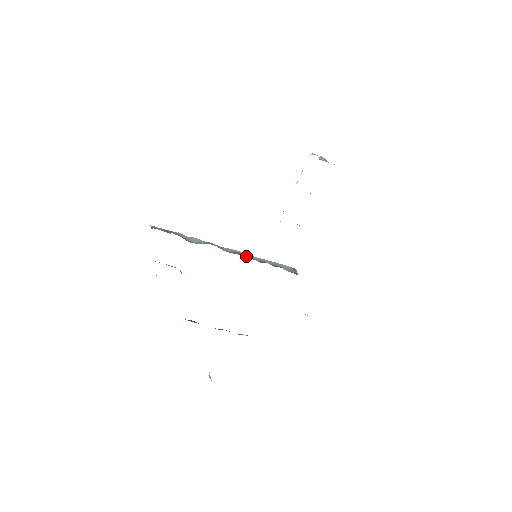
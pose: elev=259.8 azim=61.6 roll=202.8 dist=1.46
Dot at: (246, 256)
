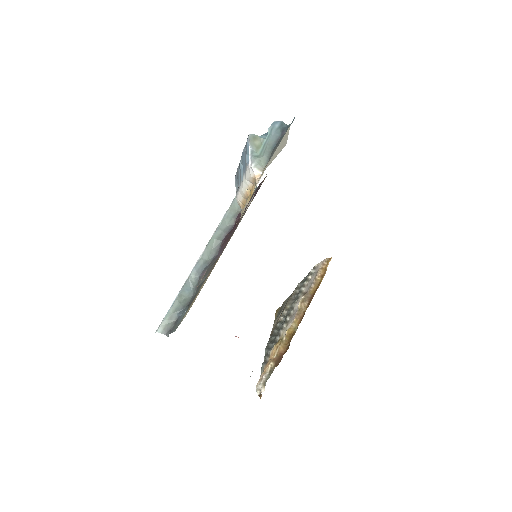
Dot at: (223, 238)
